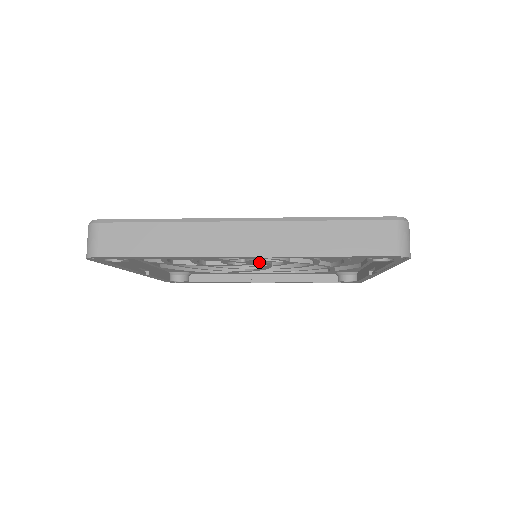
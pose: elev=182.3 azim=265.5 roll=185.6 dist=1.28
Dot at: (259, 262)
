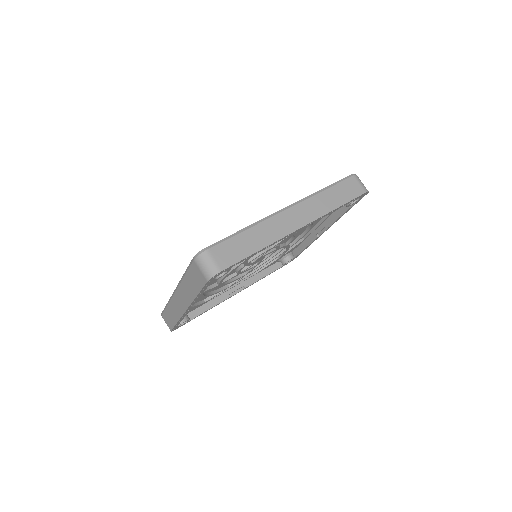
Dot at: (261, 258)
